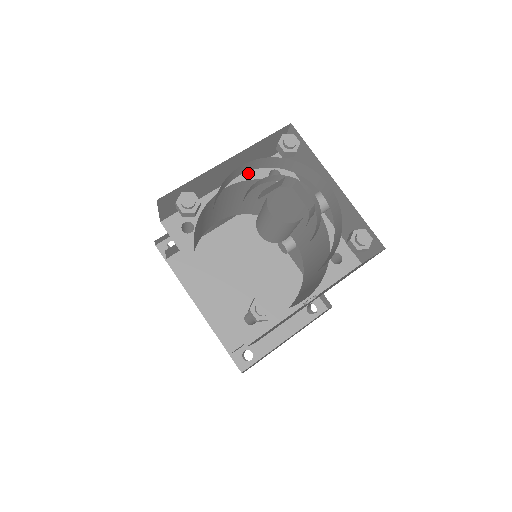
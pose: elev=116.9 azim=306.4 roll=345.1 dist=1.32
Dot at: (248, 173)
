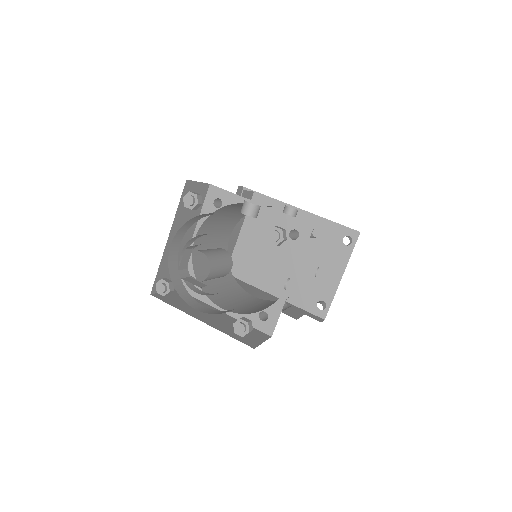
Dot at: occluded
